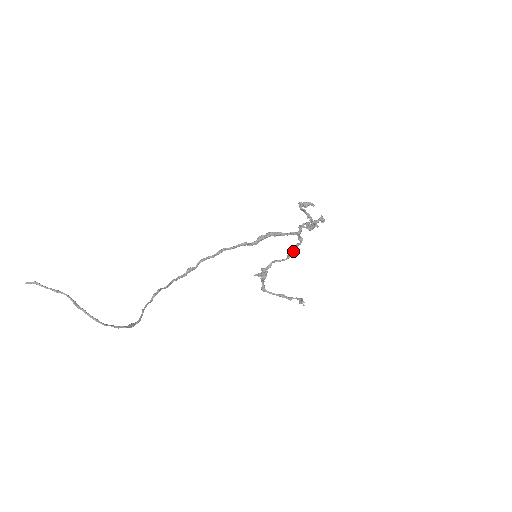
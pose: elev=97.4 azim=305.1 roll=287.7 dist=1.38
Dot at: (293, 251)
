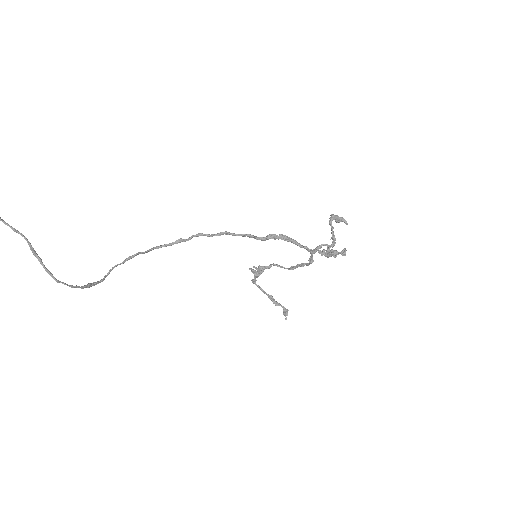
Dot at: (299, 266)
